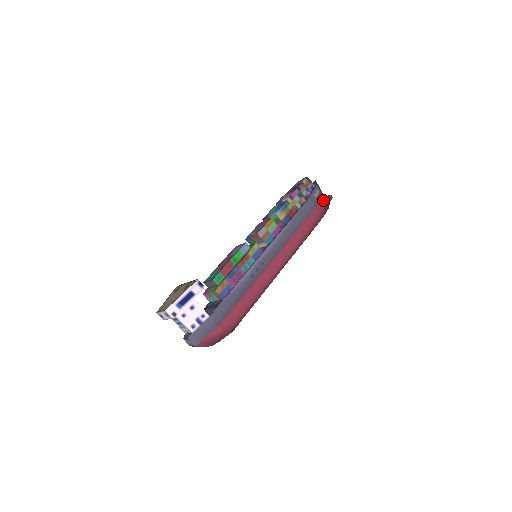
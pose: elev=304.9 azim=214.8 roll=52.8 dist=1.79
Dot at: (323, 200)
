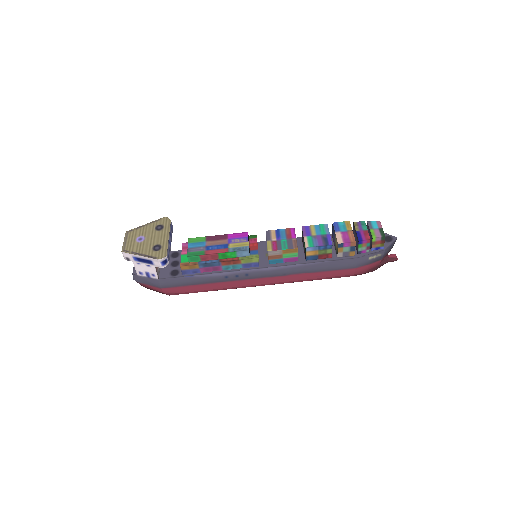
Dot at: (376, 264)
